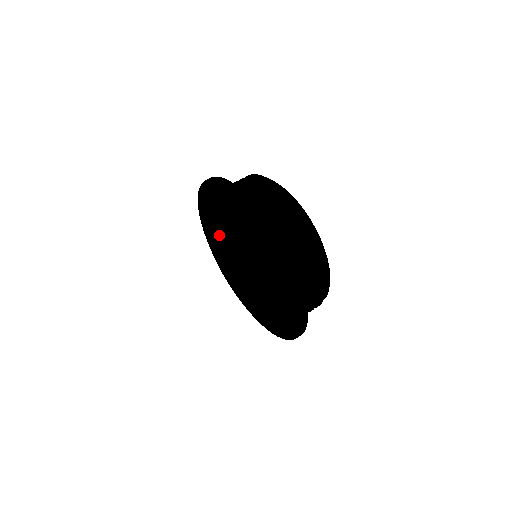
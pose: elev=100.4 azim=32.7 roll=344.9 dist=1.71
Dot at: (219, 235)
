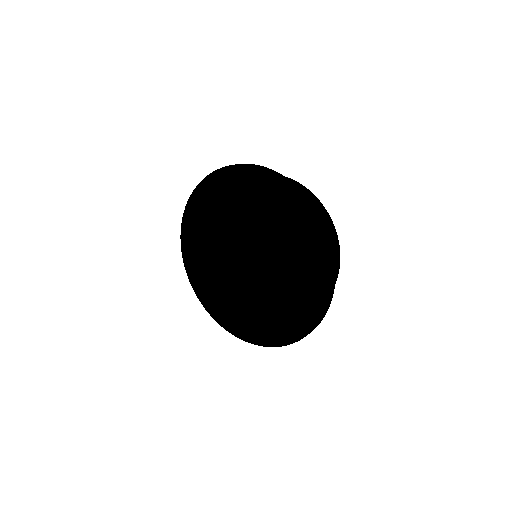
Dot at: (258, 237)
